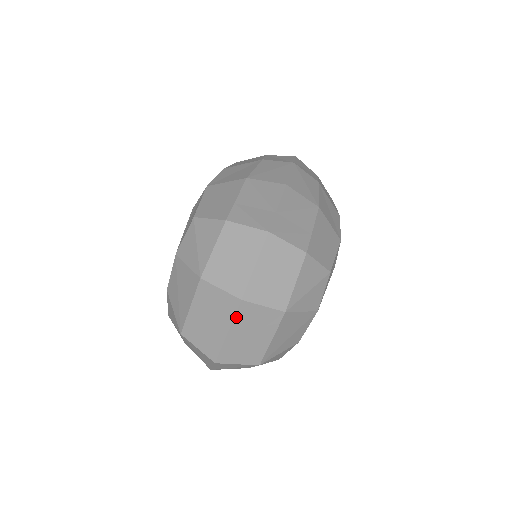
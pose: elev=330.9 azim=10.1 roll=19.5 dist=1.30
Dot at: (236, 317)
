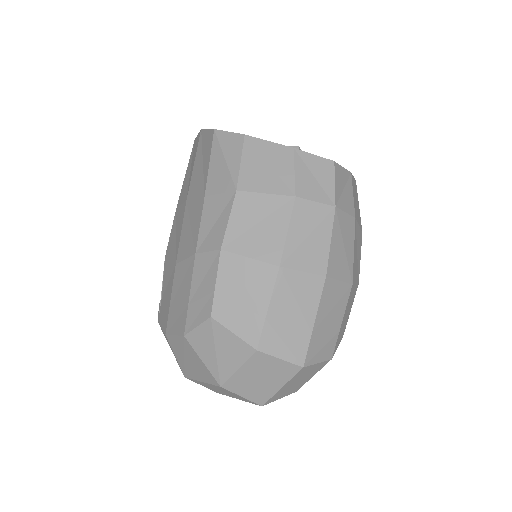
Dot at: occluded
